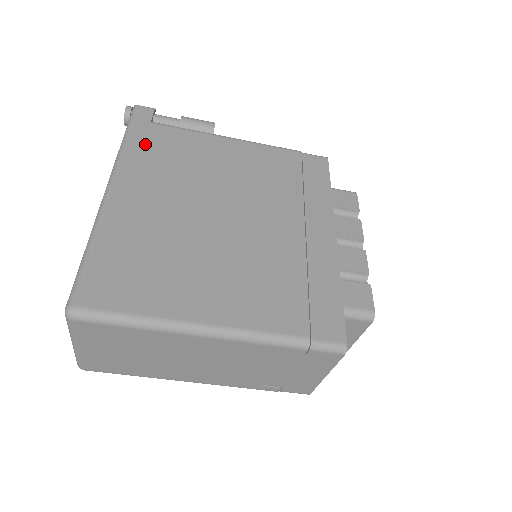
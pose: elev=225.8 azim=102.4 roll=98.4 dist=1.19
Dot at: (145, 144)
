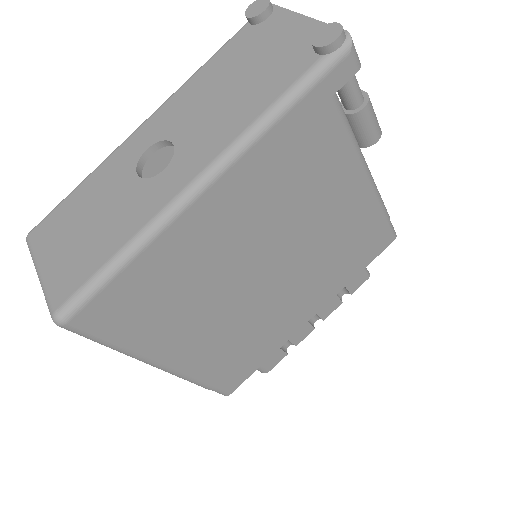
Dot at: (293, 134)
